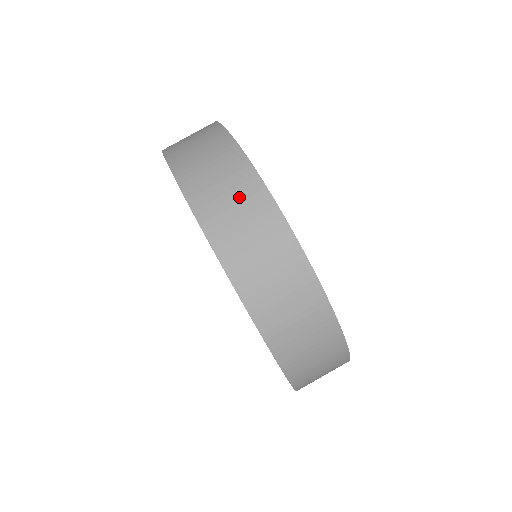
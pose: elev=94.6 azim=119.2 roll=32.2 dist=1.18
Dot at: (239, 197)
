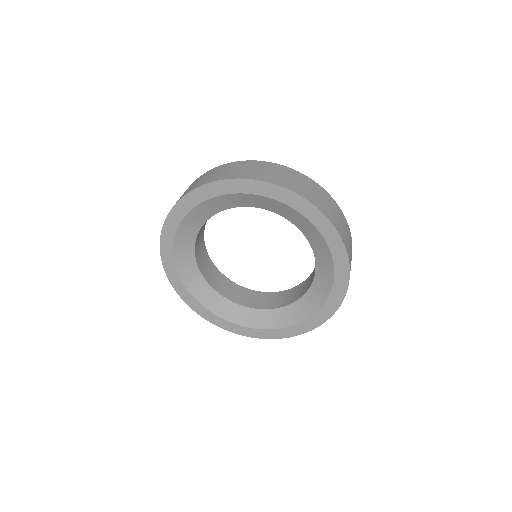
Dot at: (252, 167)
